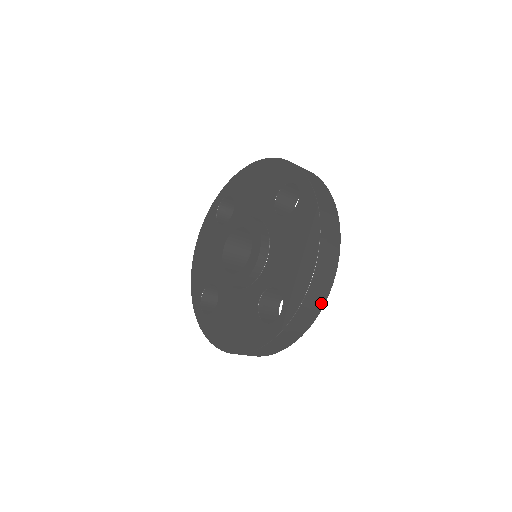
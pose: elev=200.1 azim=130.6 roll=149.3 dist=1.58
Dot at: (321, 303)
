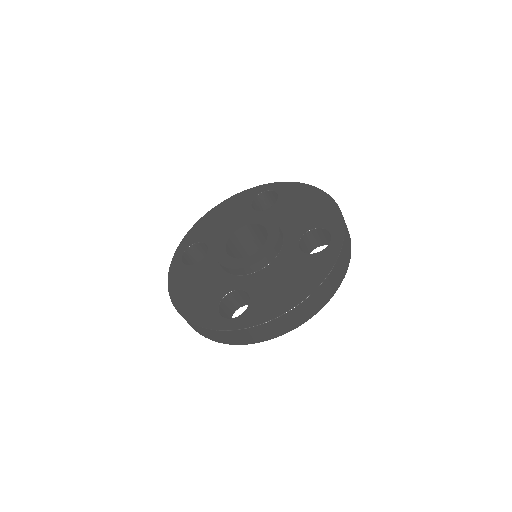
Dot at: (270, 336)
